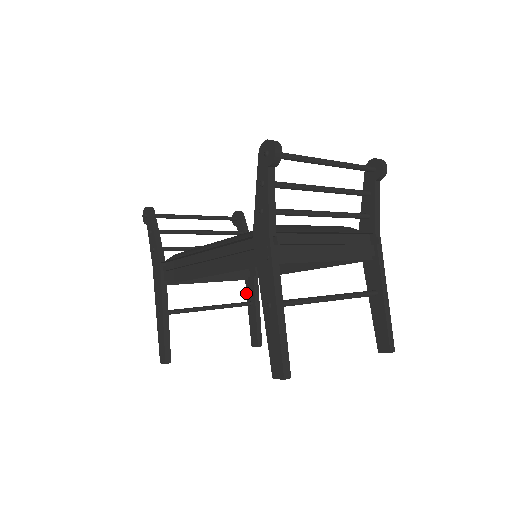
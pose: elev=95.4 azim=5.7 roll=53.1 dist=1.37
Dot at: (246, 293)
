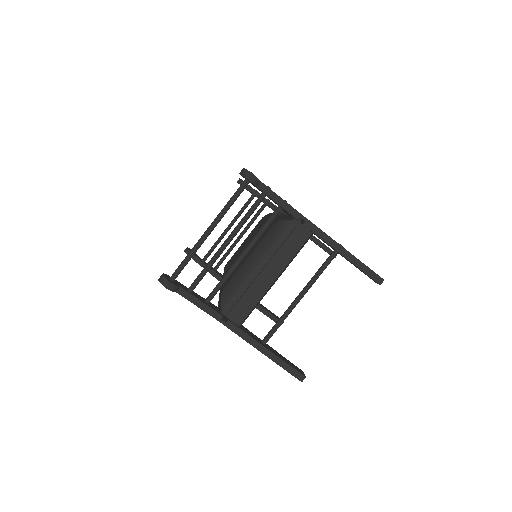
Dot at: occluded
